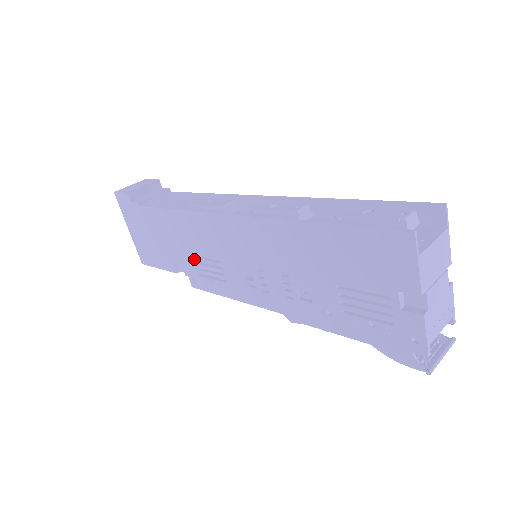
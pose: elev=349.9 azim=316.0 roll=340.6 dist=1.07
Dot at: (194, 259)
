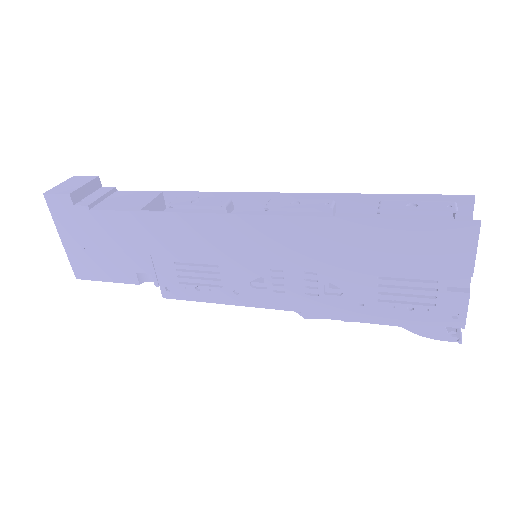
Dot at: (175, 266)
